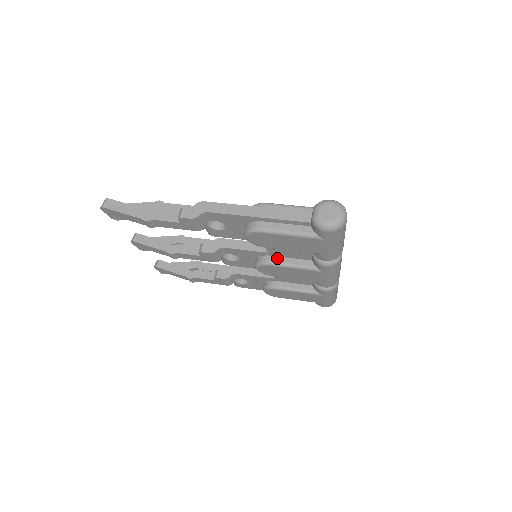
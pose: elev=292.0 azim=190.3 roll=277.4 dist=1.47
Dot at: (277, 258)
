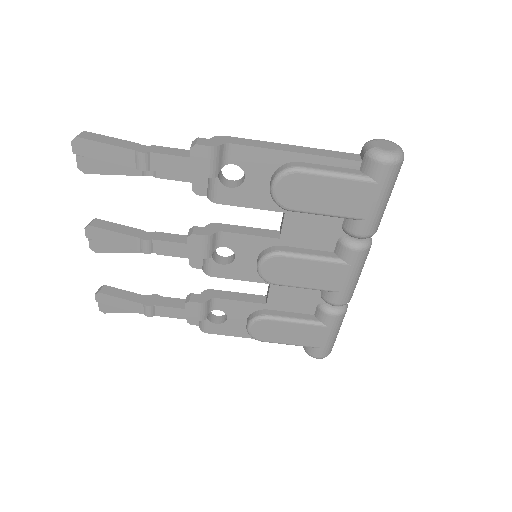
Dot at: (290, 248)
